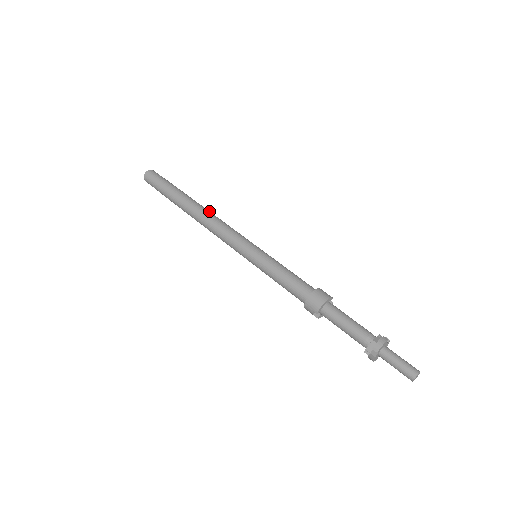
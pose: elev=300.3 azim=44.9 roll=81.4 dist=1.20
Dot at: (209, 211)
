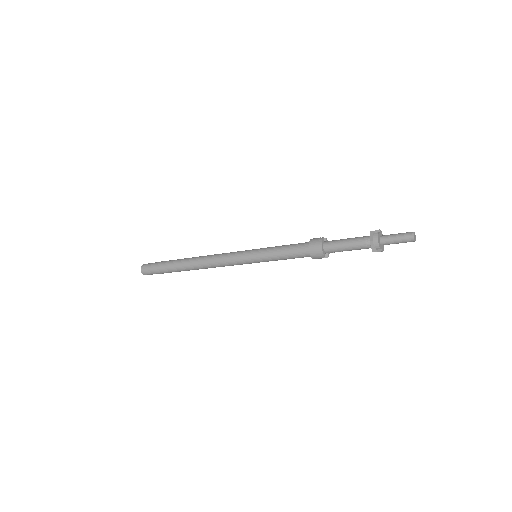
Dot at: (201, 257)
